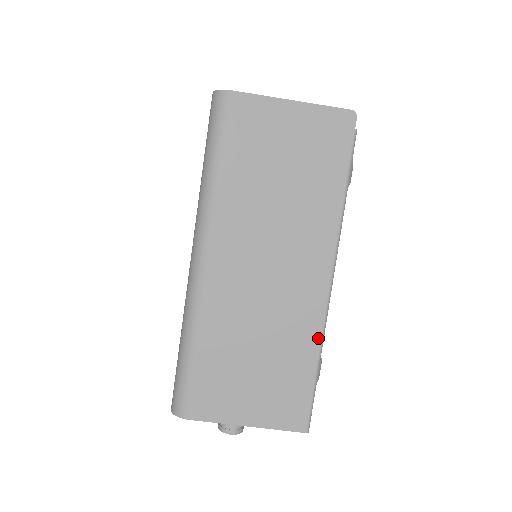
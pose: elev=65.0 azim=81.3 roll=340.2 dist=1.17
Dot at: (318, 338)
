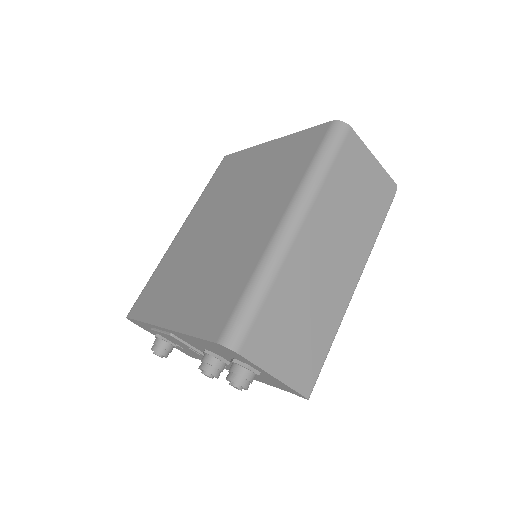
Dot at: (338, 324)
